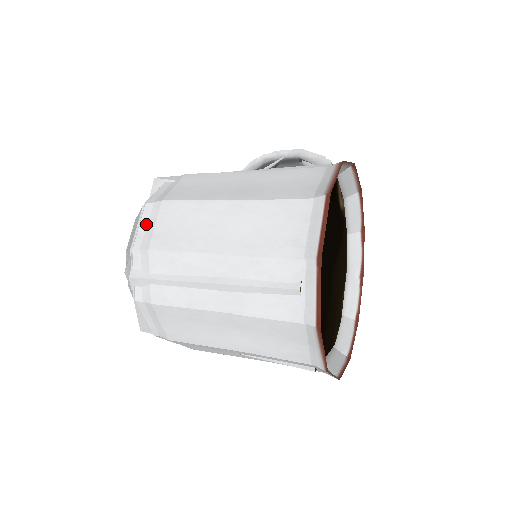
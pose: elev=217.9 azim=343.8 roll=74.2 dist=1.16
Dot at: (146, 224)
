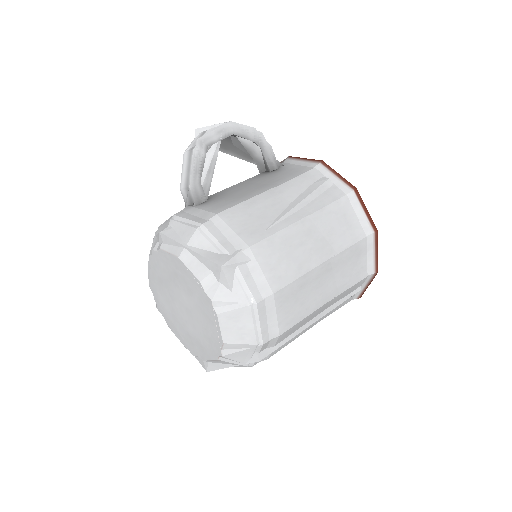
Dot at: (266, 319)
